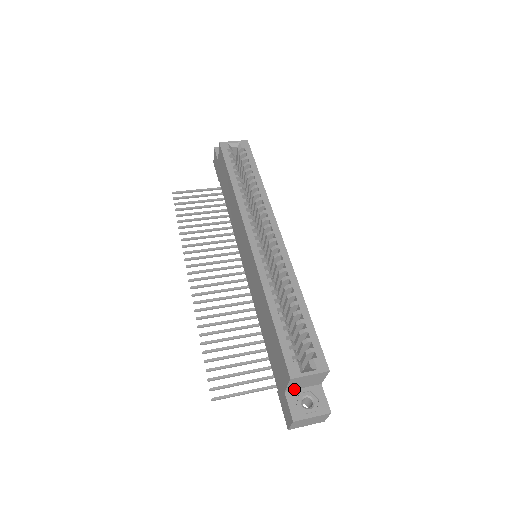
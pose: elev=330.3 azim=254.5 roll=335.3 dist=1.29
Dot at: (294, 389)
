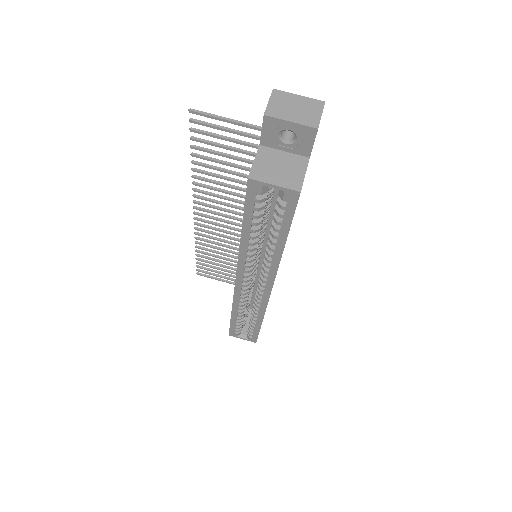
Dot at: occluded
